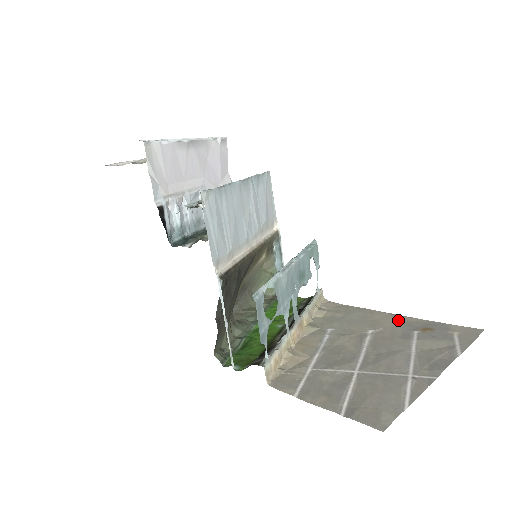
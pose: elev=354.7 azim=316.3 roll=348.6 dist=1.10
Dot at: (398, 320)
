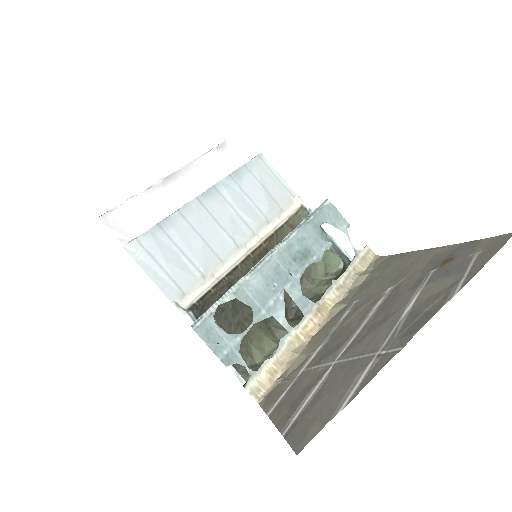
Dot at: (427, 258)
